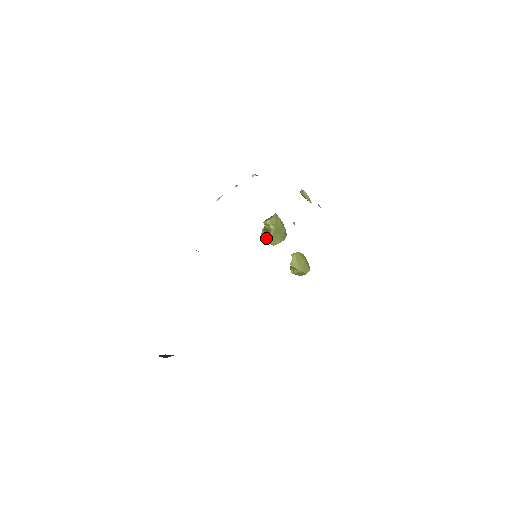
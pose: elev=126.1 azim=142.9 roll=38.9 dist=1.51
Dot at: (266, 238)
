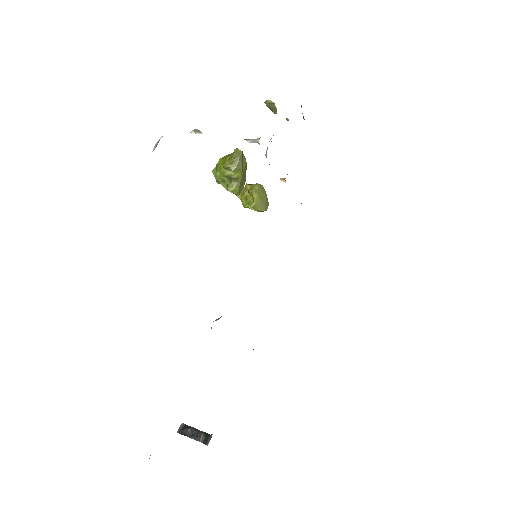
Dot at: (231, 191)
